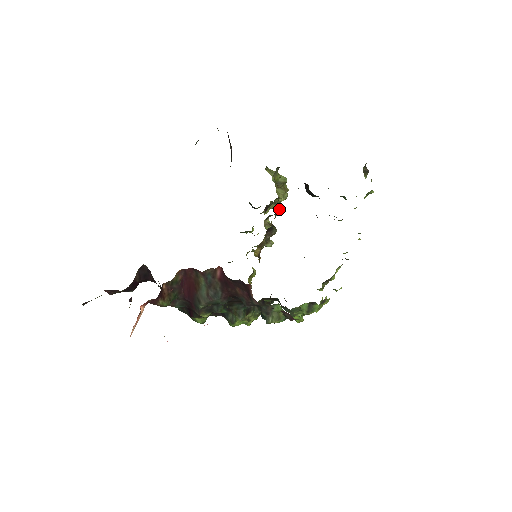
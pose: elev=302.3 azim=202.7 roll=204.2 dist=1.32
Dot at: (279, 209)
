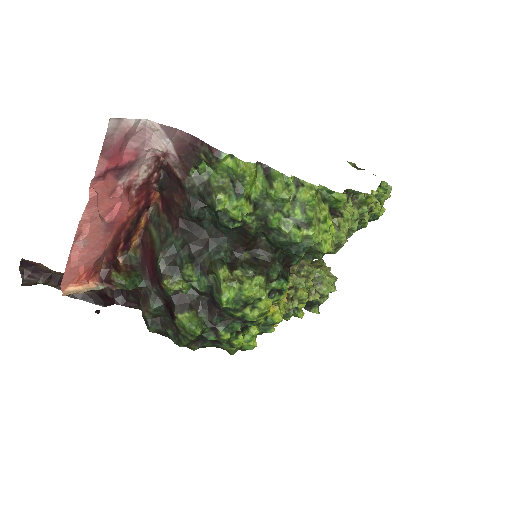
Dot at: occluded
